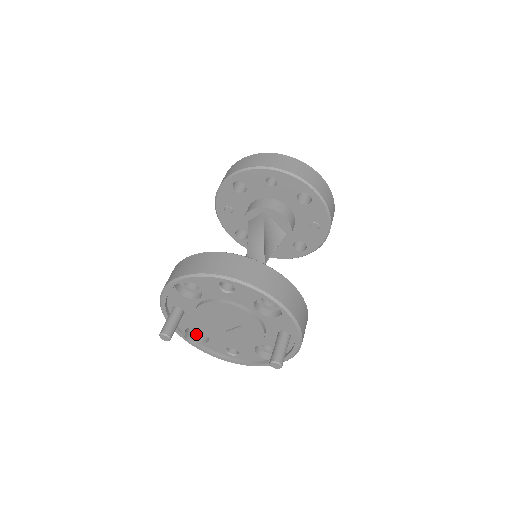
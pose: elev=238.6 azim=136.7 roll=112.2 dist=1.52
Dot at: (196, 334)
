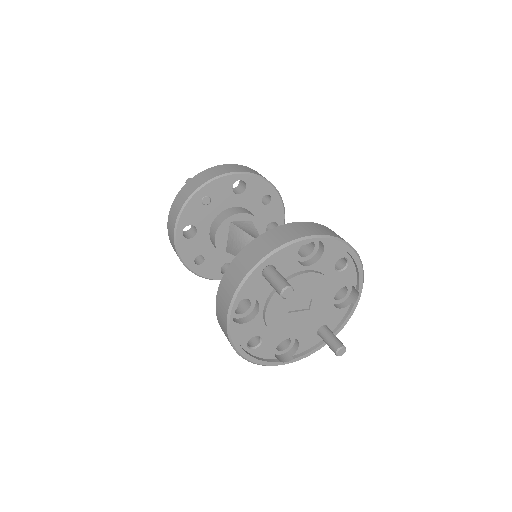
Dot at: occluded
